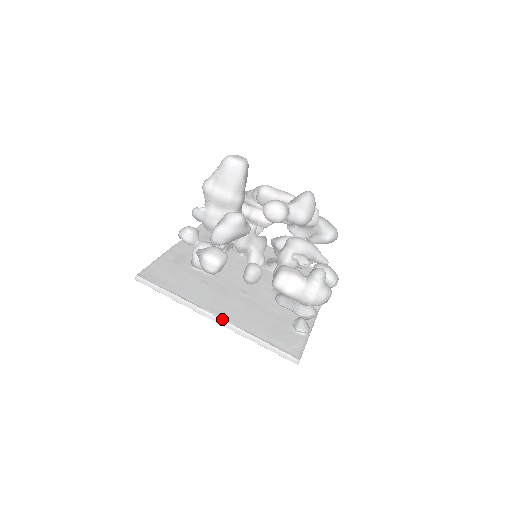
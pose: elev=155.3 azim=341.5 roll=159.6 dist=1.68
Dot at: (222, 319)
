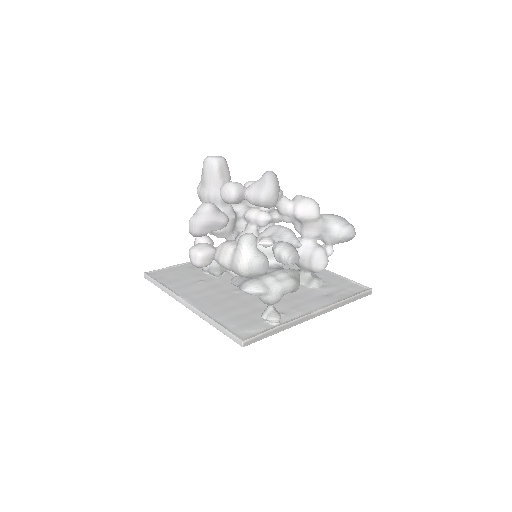
Dot at: (191, 304)
